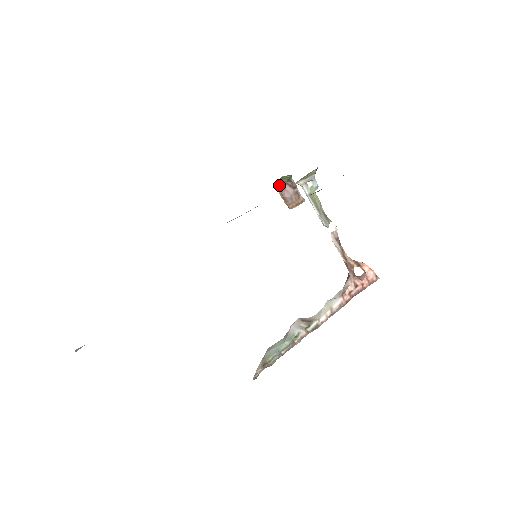
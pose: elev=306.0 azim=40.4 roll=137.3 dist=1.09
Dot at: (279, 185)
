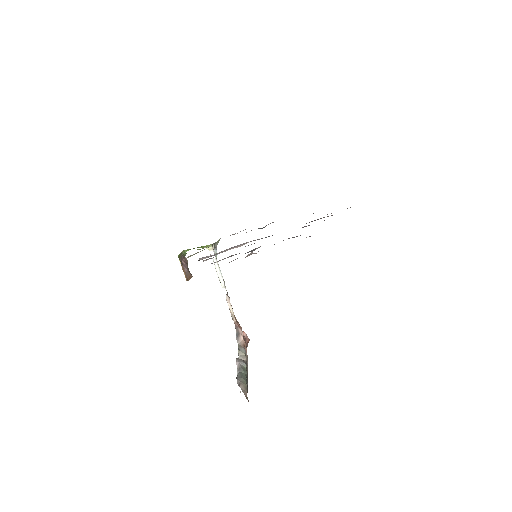
Dot at: (180, 258)
